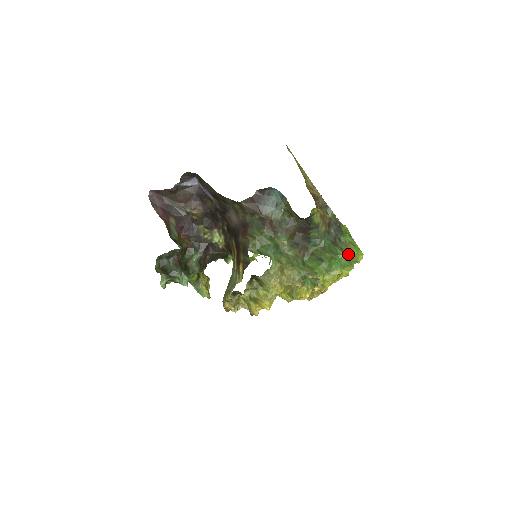
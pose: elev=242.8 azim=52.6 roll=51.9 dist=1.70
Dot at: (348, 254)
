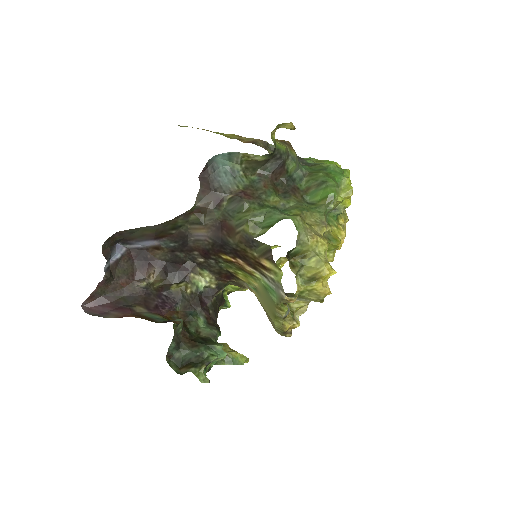
Dot at: occluded
